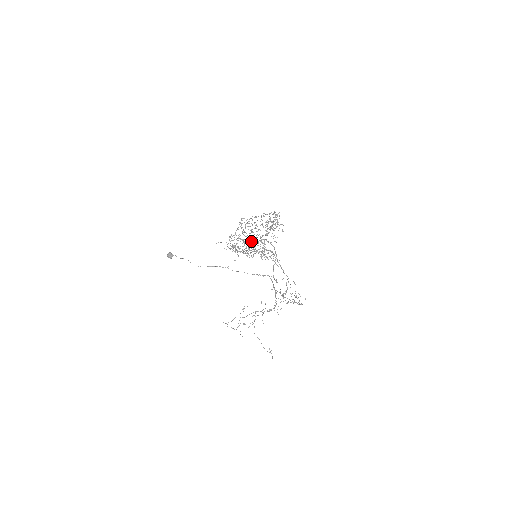
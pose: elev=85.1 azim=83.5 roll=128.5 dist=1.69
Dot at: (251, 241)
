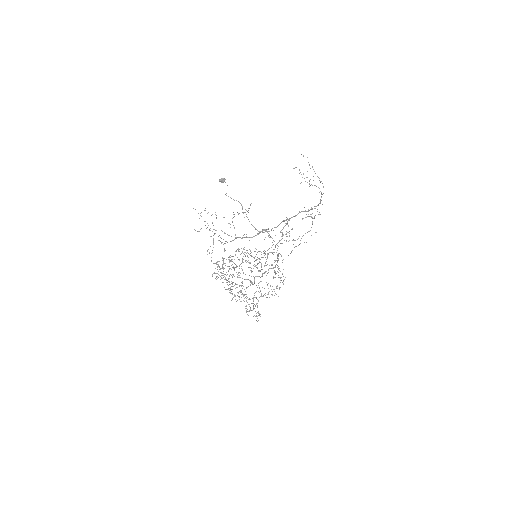
Dot at: (242, 278)
